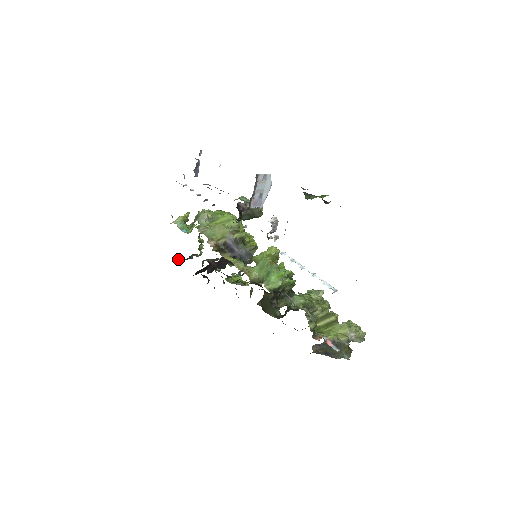
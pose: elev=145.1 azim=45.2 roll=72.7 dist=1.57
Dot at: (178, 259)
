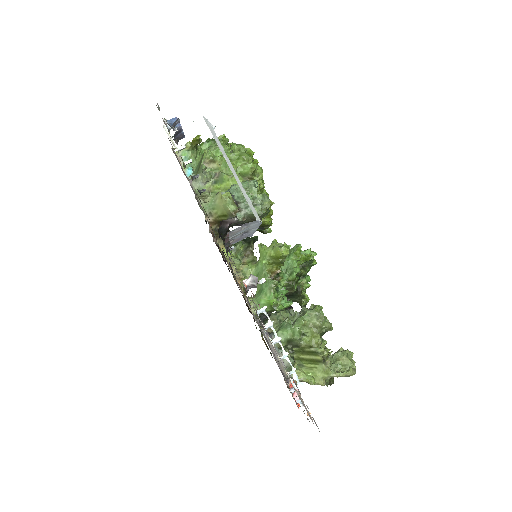
Dot at: occluded
